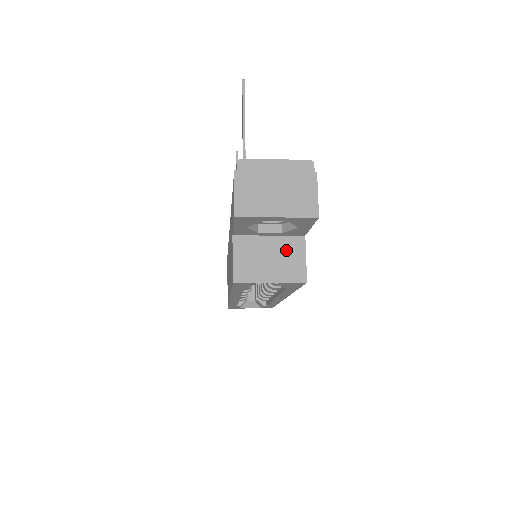
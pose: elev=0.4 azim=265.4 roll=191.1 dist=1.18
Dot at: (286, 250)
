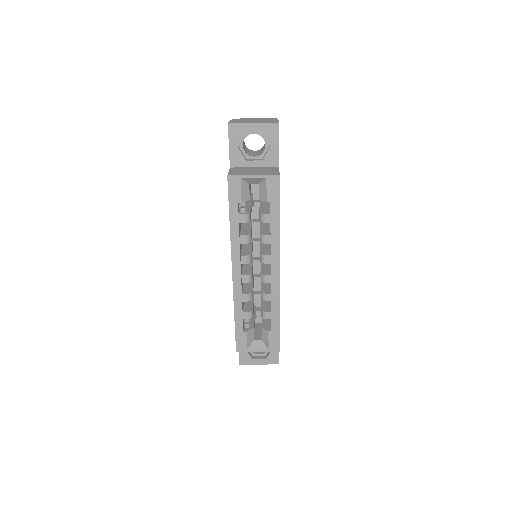
Dot at: (265, 169)
